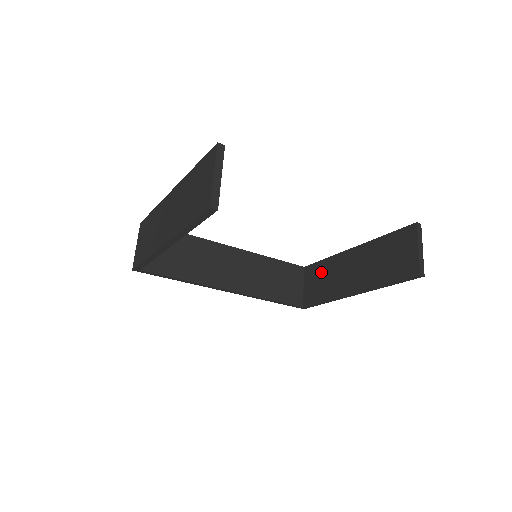
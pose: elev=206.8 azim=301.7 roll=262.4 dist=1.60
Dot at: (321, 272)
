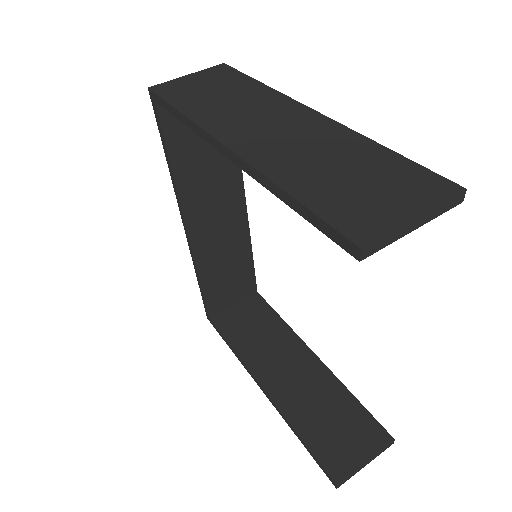
Dot at: (264, 322)
